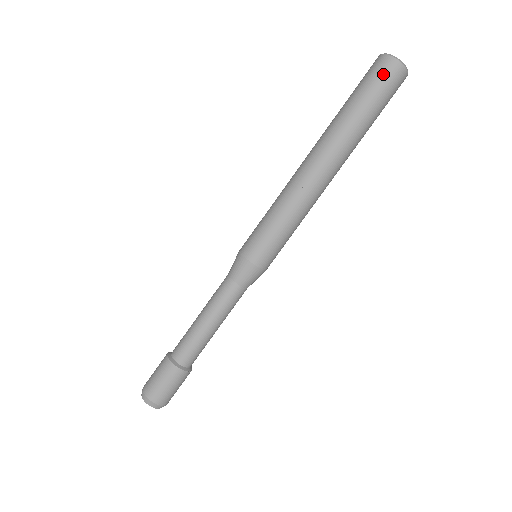
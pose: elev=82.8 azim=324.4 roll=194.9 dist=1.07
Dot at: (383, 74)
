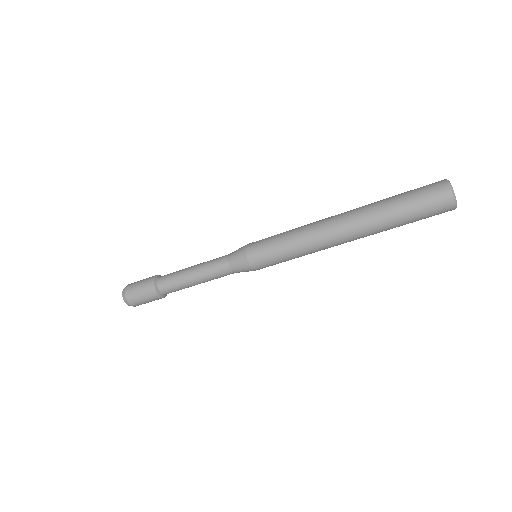
Dot at: (437, 206)
